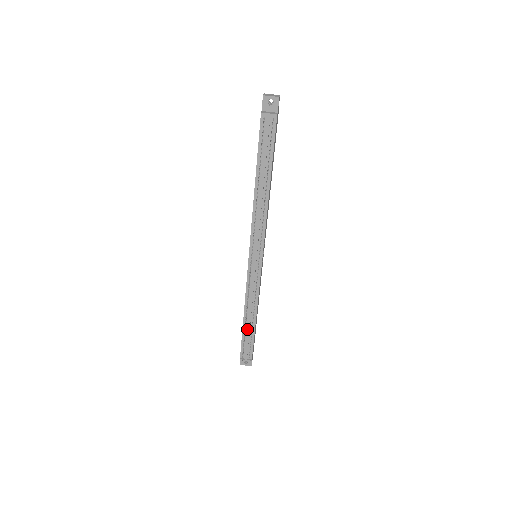
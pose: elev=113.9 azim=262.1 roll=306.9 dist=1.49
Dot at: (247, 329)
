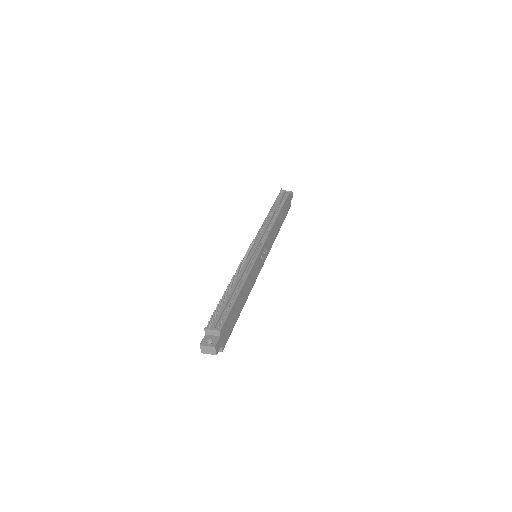
Dot at: (228, 296)
